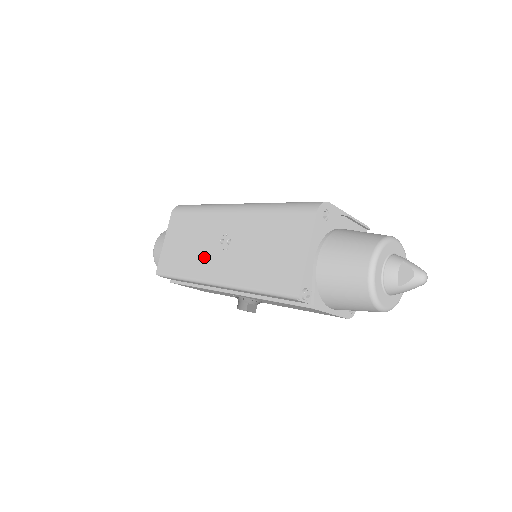
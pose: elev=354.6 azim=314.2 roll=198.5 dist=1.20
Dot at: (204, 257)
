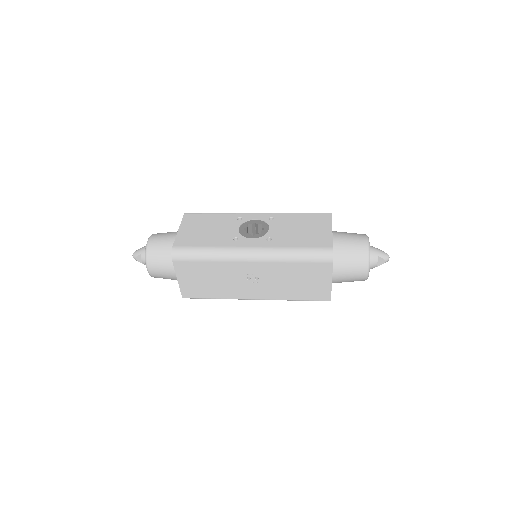
Dot at: (235, 288)
